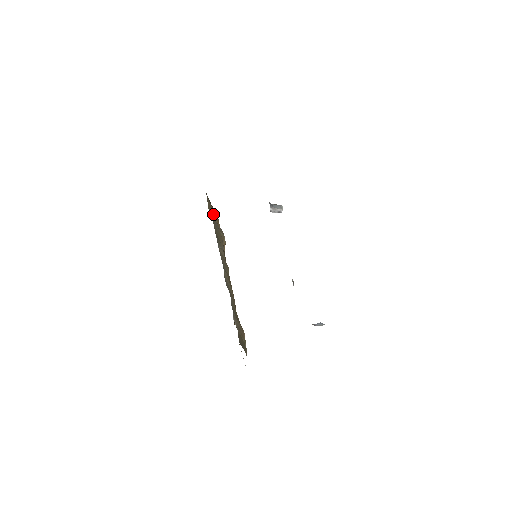
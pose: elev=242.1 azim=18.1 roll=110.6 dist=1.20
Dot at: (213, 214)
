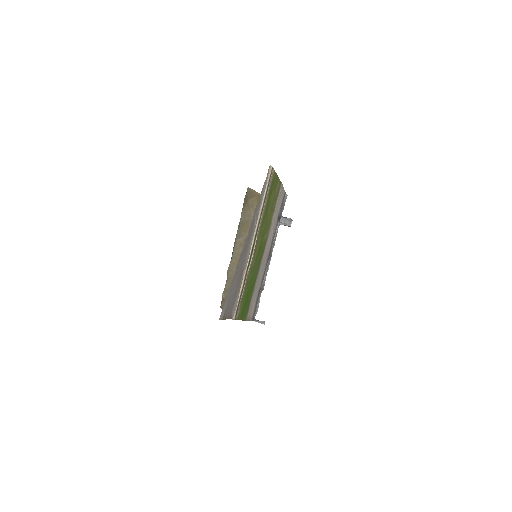
Dot at: (254, 202)
